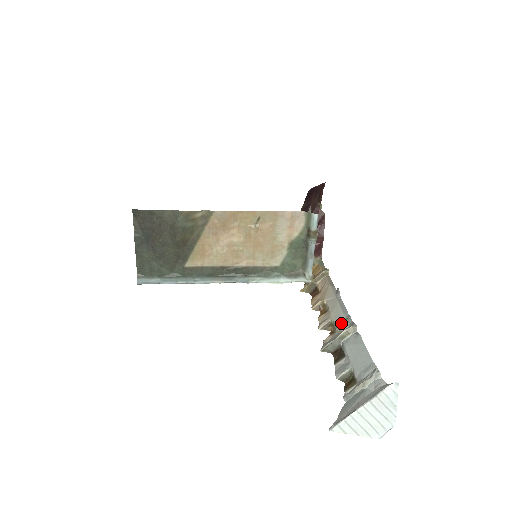
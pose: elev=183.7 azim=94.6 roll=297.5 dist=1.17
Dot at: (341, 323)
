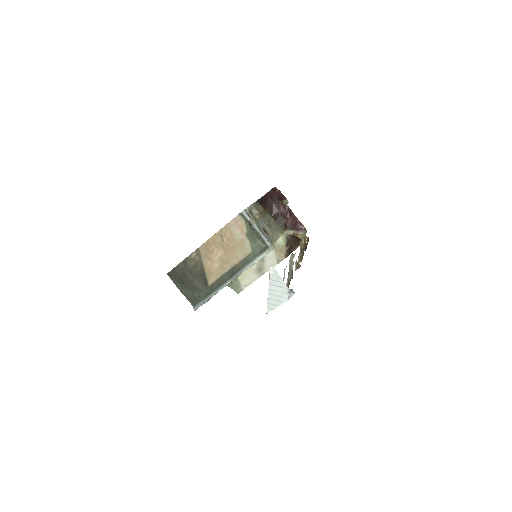
Dot at: occluded
